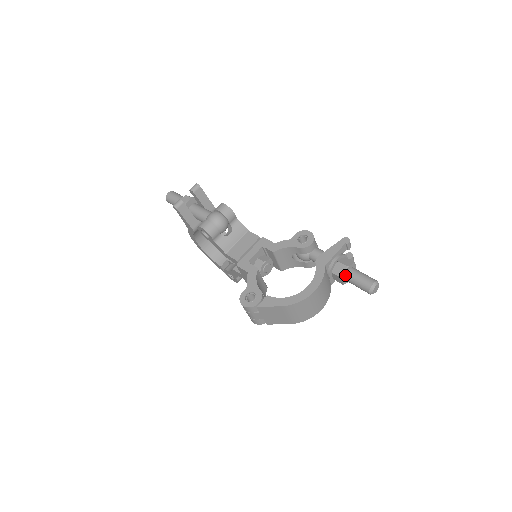
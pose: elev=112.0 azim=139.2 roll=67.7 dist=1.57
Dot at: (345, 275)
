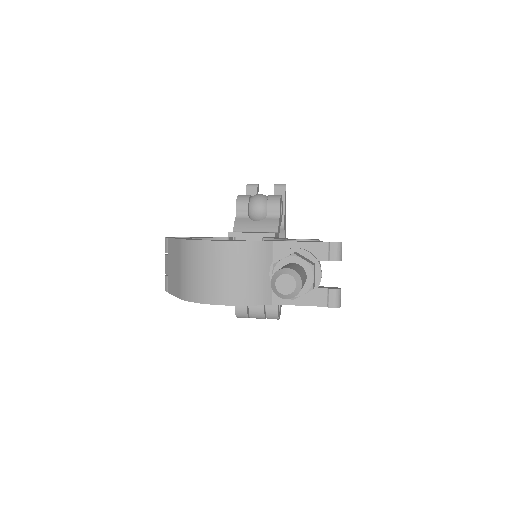
Dot at: occluded
